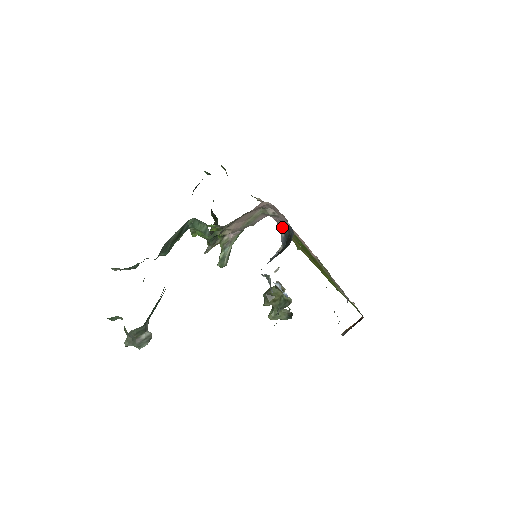
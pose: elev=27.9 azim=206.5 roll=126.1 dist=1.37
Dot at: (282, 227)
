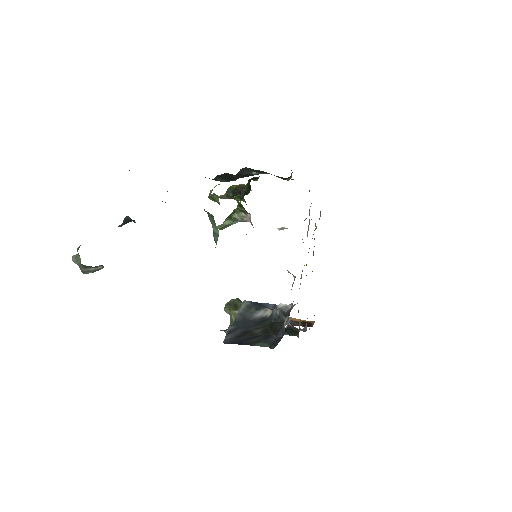
Dot at: occluded
